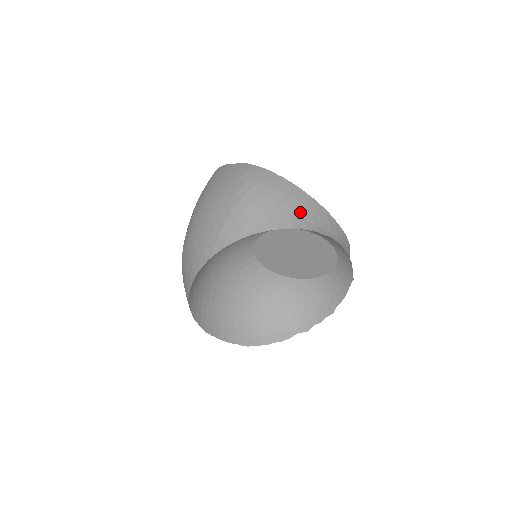
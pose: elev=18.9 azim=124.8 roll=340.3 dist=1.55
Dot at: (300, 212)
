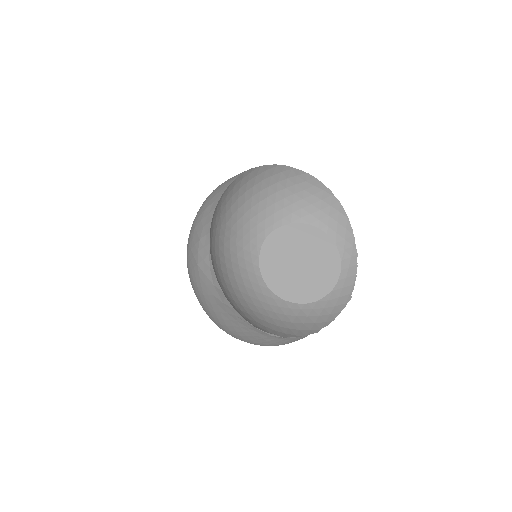
Dot at: occluded
